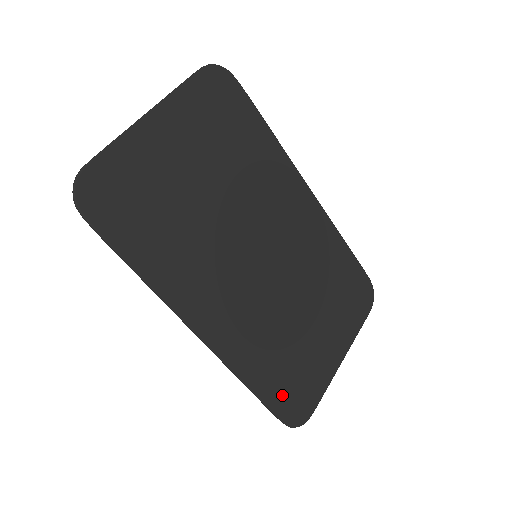
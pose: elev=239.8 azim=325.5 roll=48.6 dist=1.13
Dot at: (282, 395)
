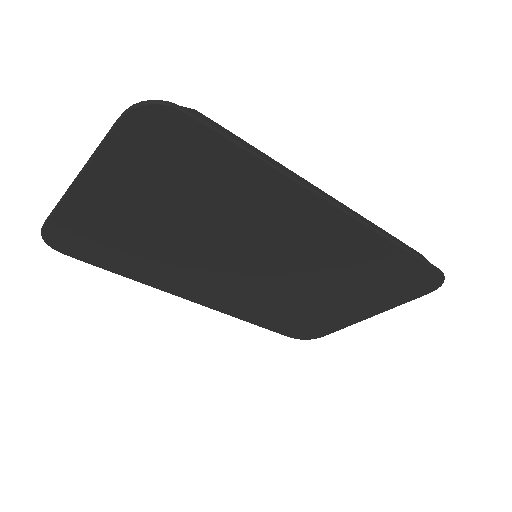
Dot at: (288, 328)
